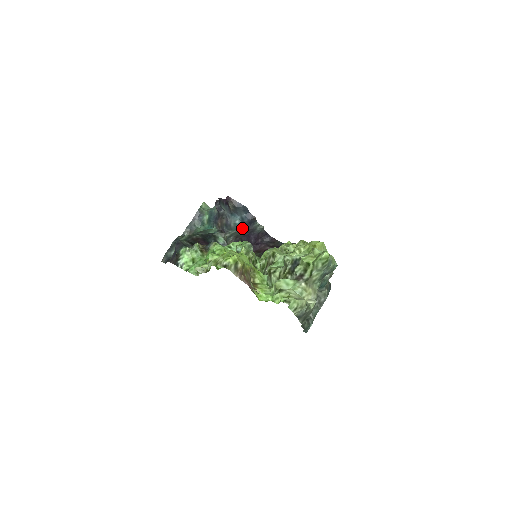
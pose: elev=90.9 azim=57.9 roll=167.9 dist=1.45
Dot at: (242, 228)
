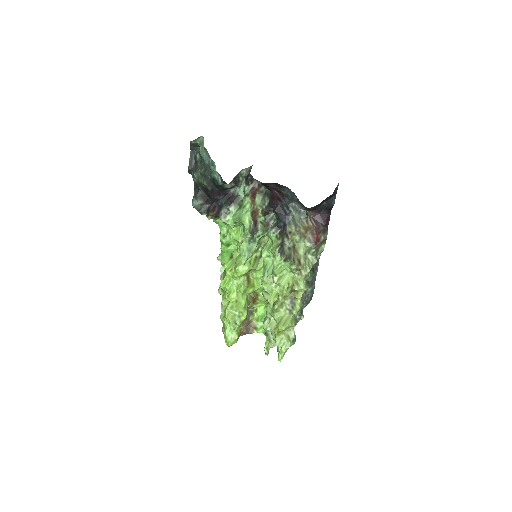
Dot at: occluded
